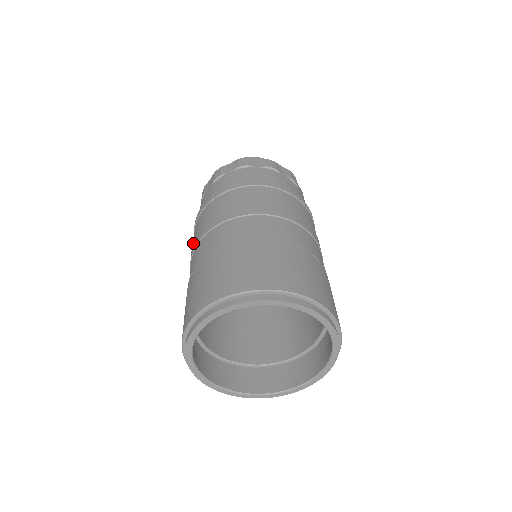
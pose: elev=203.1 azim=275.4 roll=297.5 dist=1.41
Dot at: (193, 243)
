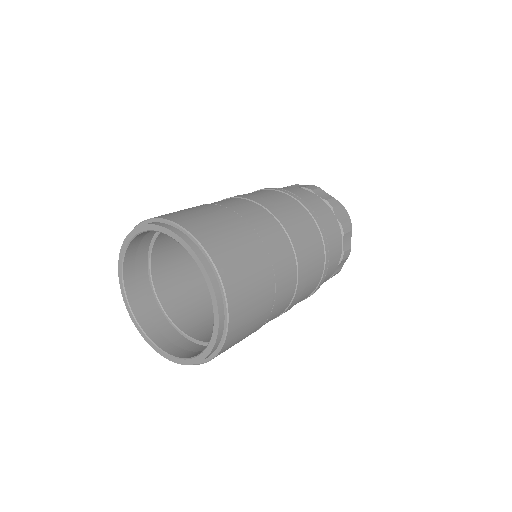
Dot at: occluded
